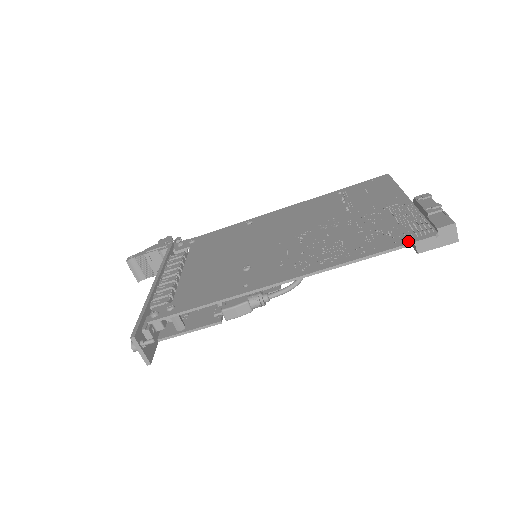
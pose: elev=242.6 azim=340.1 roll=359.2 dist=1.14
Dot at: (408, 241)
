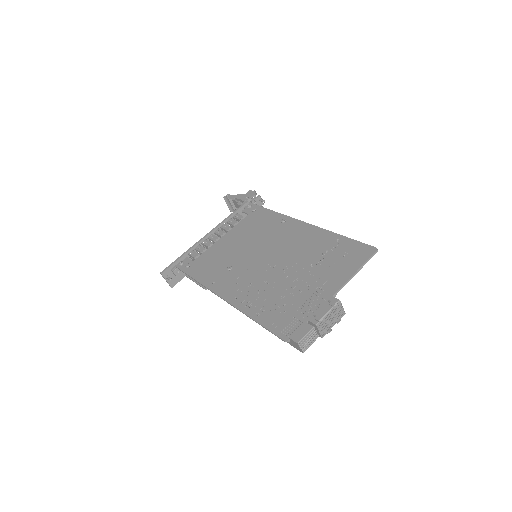
Dot at: (275, 330)
